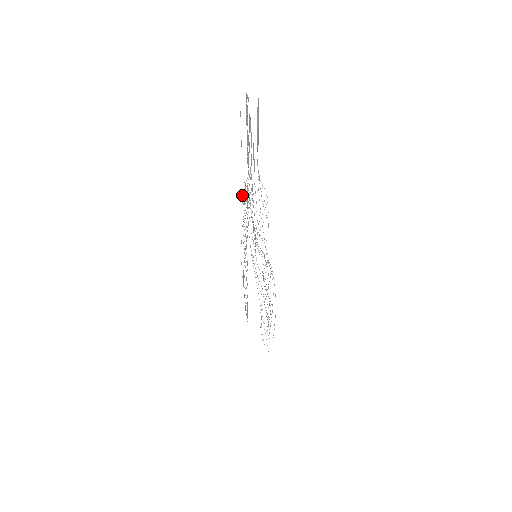
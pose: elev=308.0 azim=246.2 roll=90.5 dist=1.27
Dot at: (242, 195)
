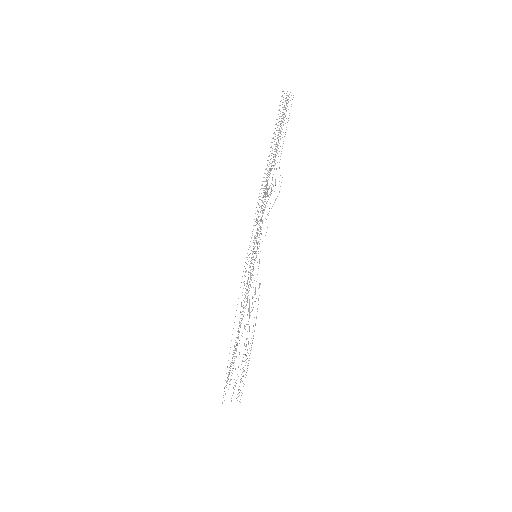
Dot at: (267, 188)
